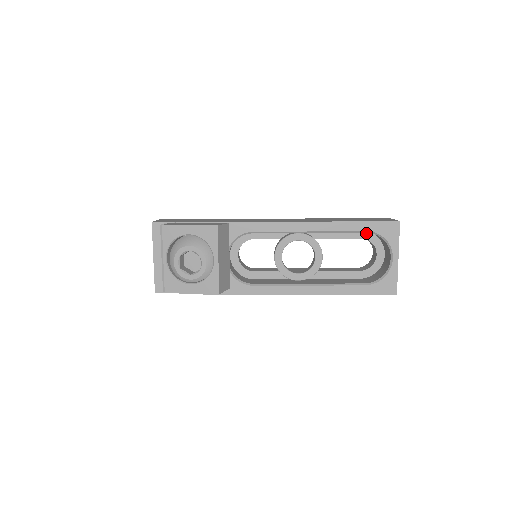
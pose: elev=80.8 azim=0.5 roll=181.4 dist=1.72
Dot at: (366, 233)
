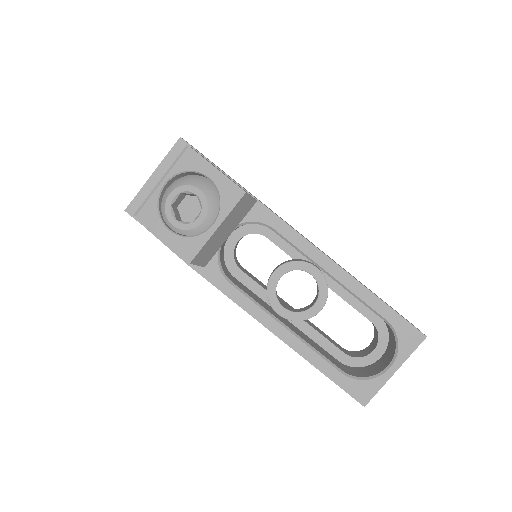
Dot at: (381, 321)
